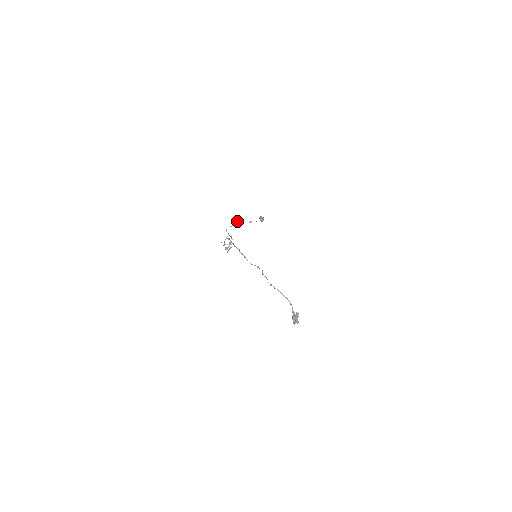
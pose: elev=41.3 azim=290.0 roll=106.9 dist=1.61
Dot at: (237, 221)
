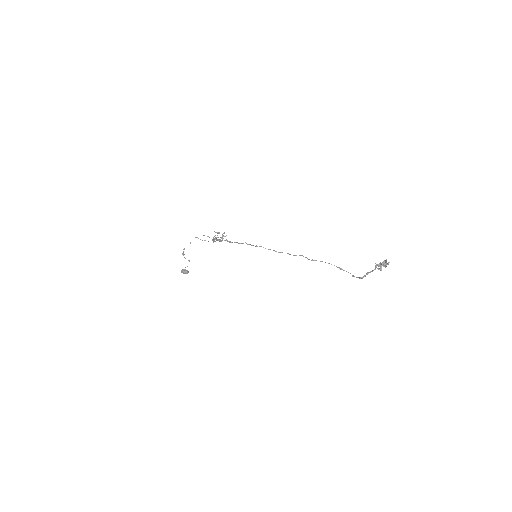
Dot at: (184, 248)
